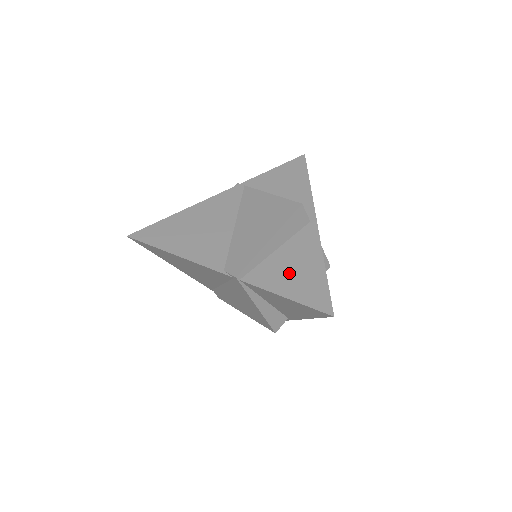
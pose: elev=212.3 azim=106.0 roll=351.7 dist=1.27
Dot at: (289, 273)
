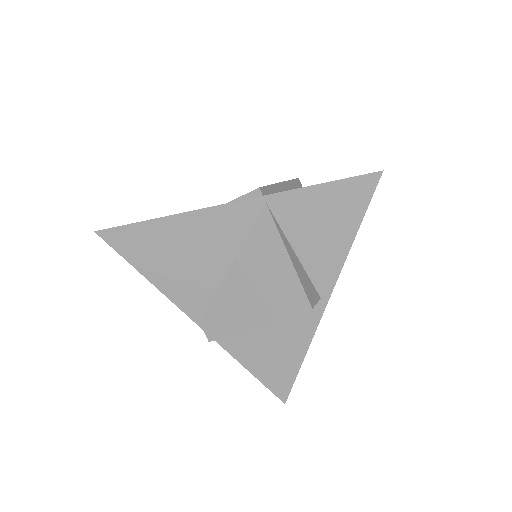
Dot at: (265, 351)
